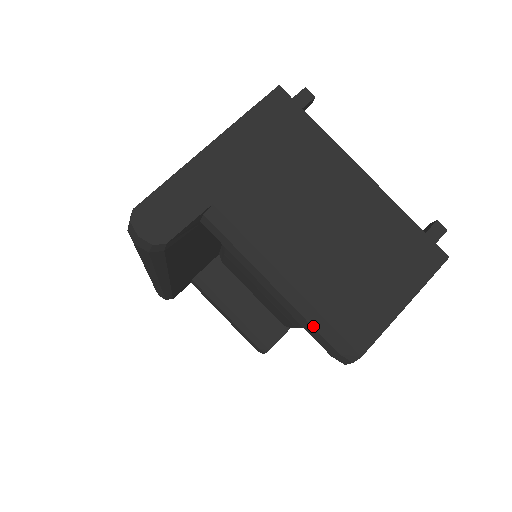
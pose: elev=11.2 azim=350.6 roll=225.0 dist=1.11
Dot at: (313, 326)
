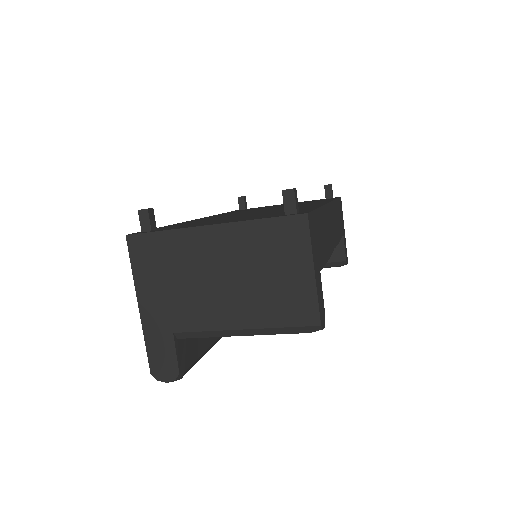
Dot at: occluded
